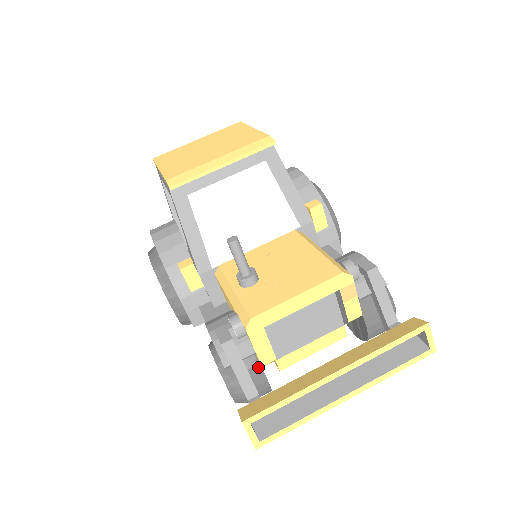
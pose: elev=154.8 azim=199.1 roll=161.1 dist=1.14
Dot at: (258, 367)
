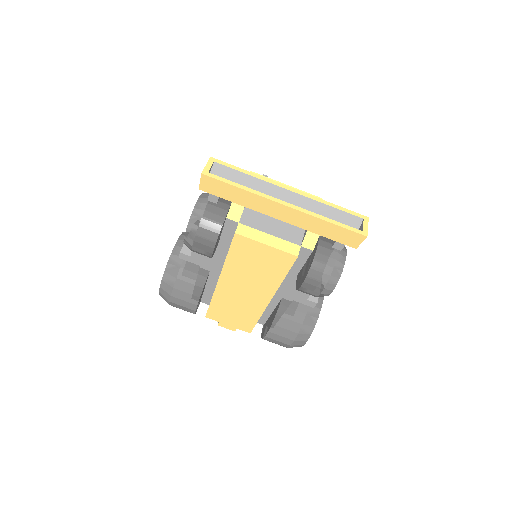
Dot at: (229, 202)
